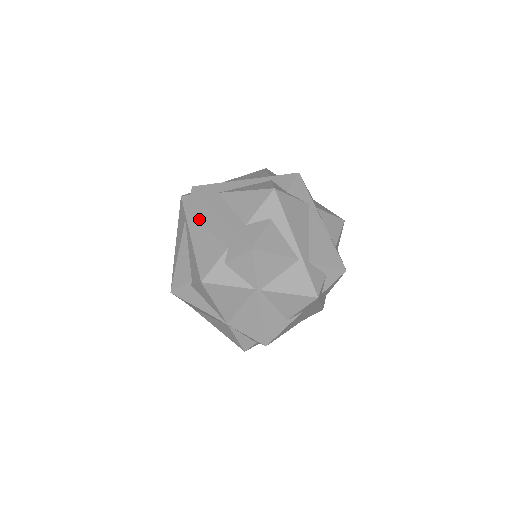
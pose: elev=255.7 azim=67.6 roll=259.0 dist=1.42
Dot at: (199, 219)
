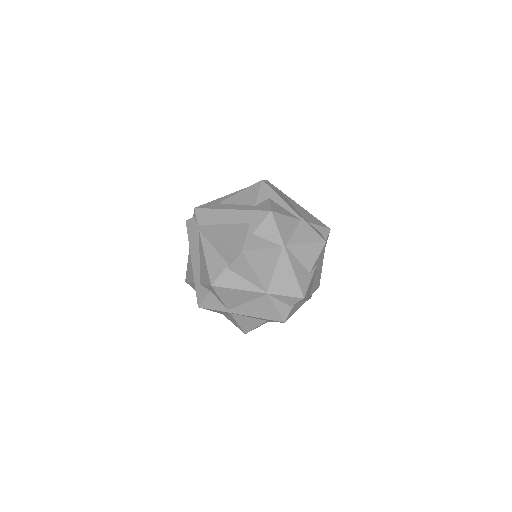
Dot at: (213, 223)
